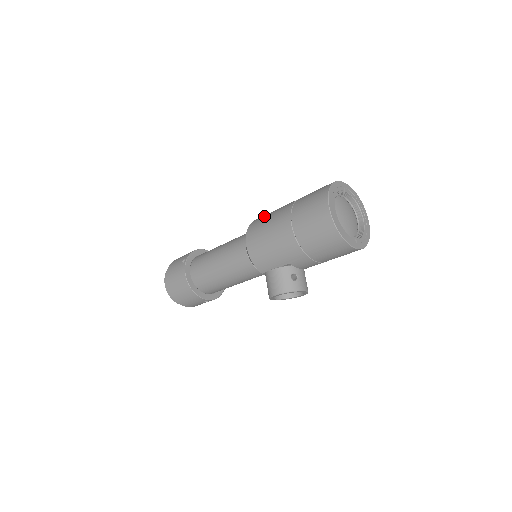
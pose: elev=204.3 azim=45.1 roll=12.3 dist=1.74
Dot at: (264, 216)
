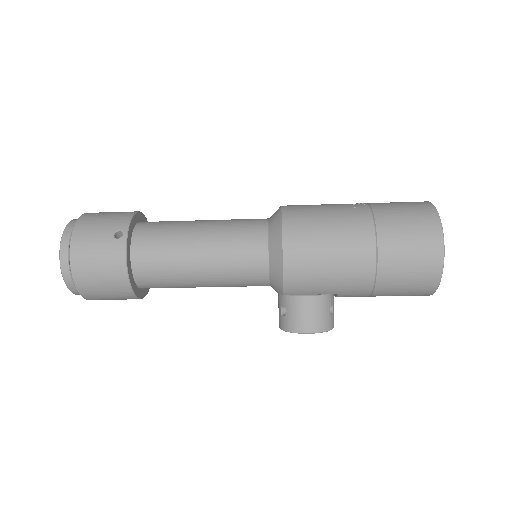
Dot at: (310, 214)
